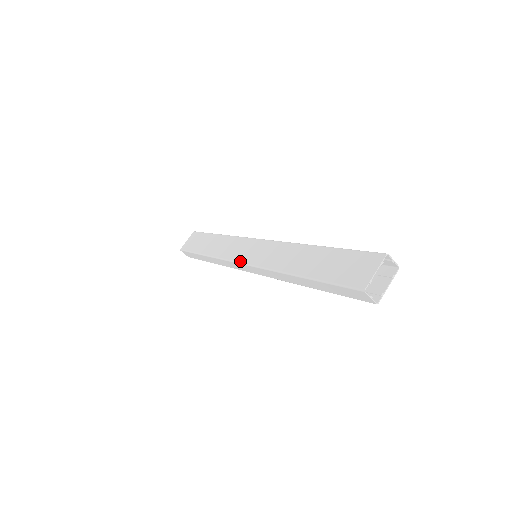
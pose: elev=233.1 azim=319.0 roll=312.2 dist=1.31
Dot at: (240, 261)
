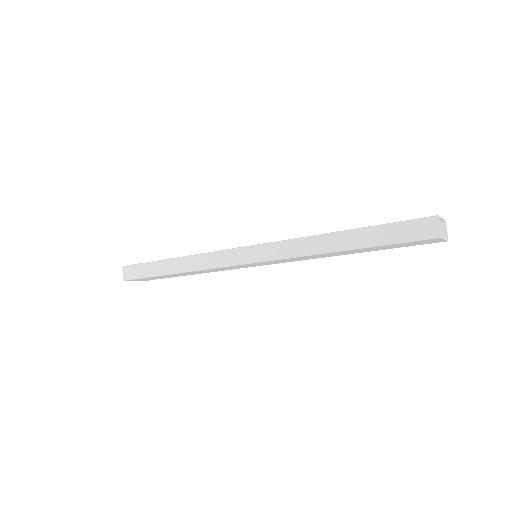
Dot at: occluded
